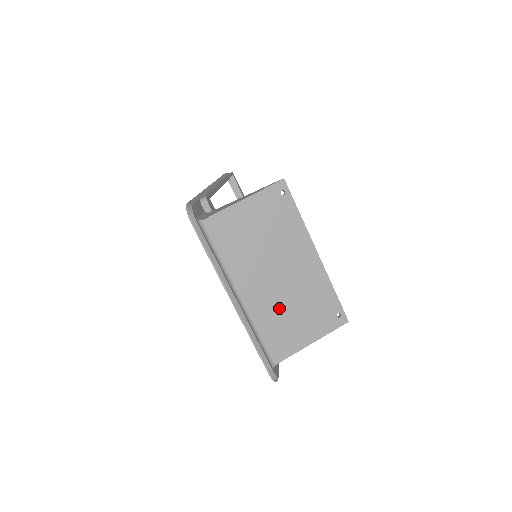
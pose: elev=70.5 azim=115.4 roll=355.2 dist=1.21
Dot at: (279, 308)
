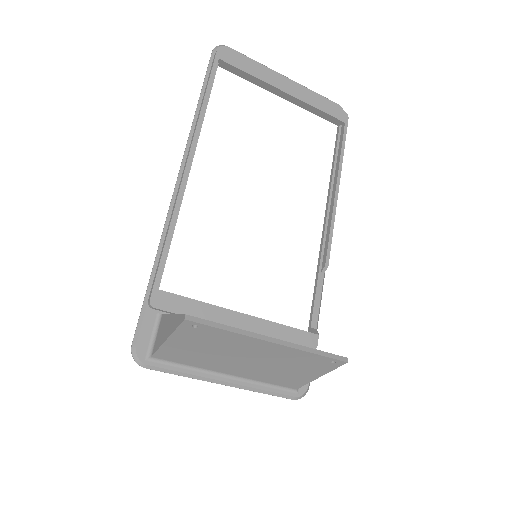
Dot at: (269, 371)
